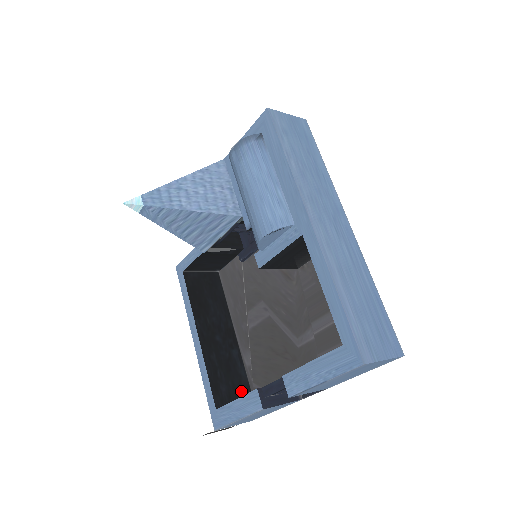
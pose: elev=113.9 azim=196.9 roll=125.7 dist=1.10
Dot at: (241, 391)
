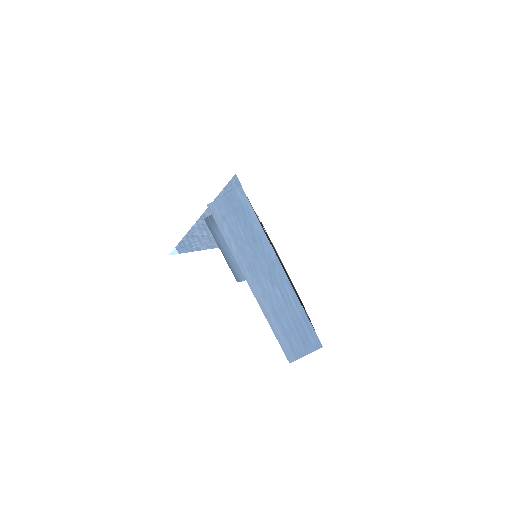
Dot at: occluded
